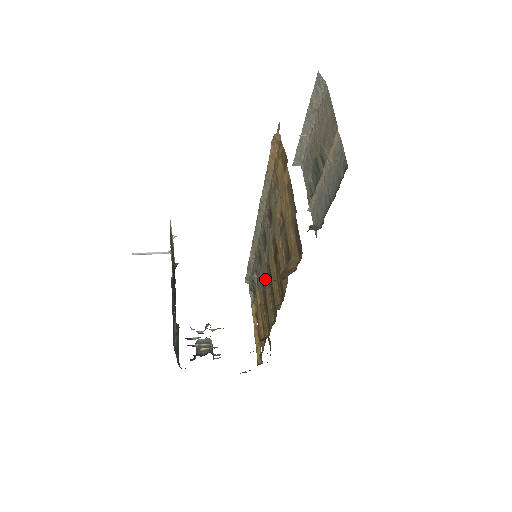
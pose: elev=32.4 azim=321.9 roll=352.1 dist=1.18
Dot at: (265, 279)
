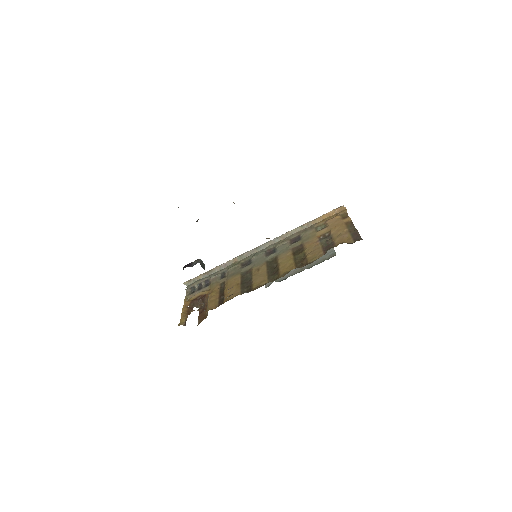
Dot at: (258, 268)
